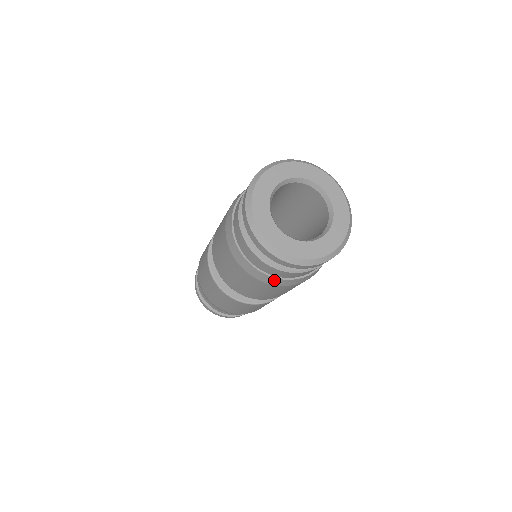
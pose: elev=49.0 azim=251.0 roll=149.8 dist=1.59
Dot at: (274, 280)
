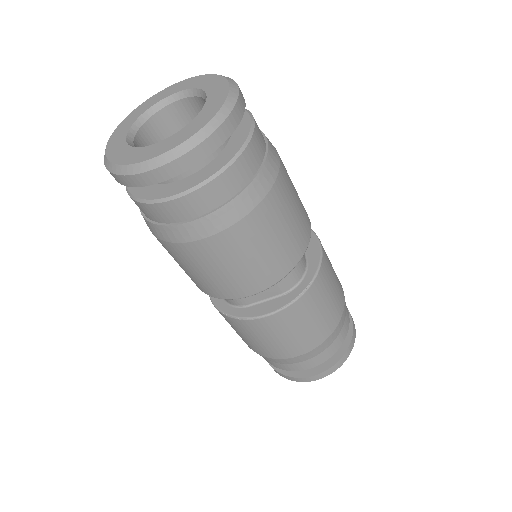
Dot at: (202, 225)
